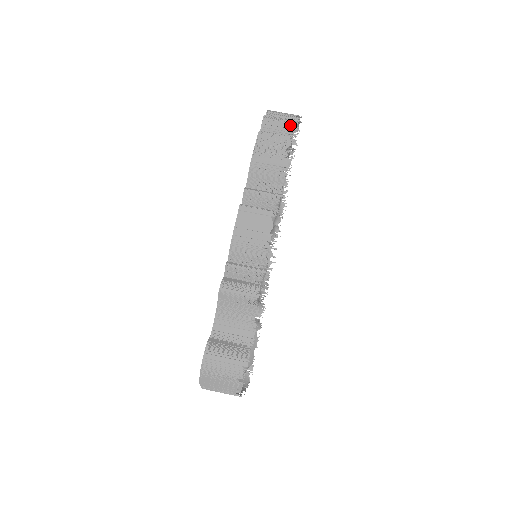
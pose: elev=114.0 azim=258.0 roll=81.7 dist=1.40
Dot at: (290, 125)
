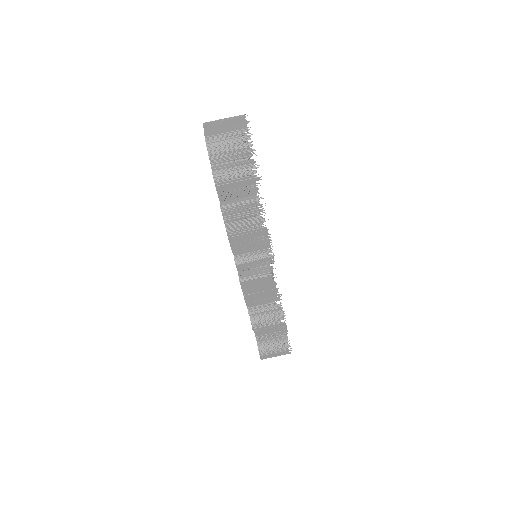
Dot at: (250, 179)
